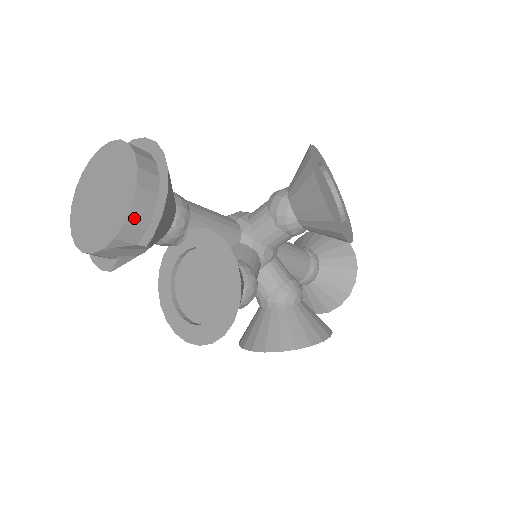
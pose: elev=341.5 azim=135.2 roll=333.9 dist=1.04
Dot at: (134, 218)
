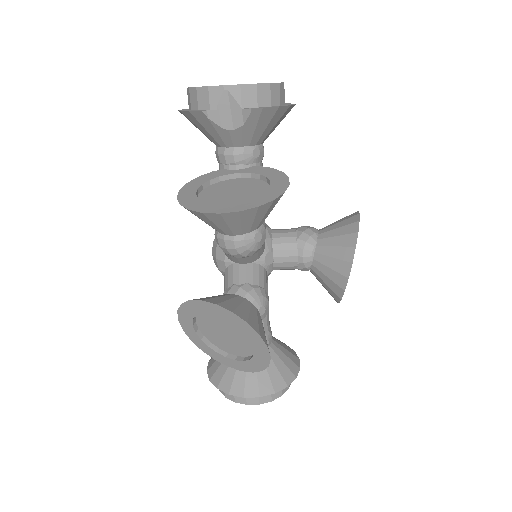
Dot at: (262, 90)
